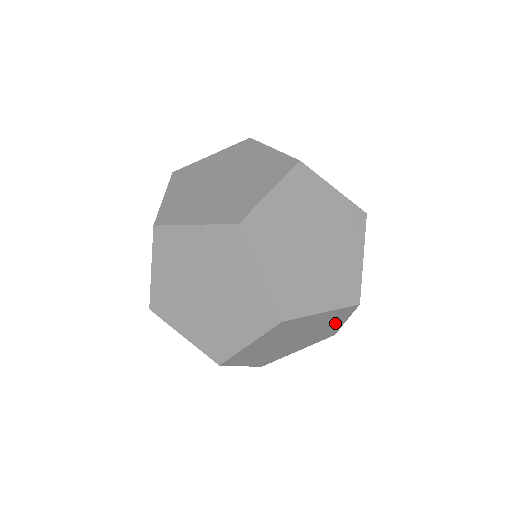
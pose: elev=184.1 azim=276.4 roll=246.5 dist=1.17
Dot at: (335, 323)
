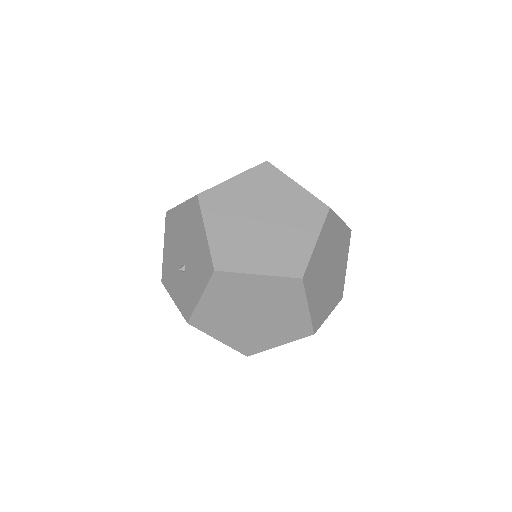
Dot at: occluded
